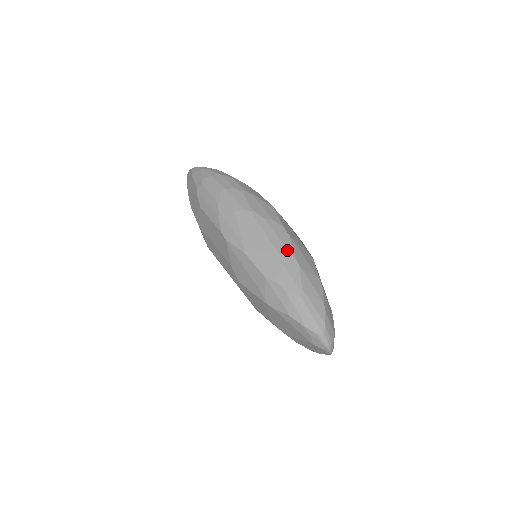
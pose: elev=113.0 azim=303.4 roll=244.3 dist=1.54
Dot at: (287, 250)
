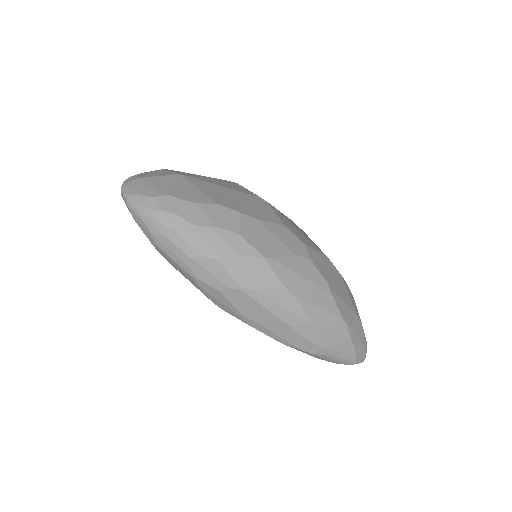
Dot at: (299, 319)
